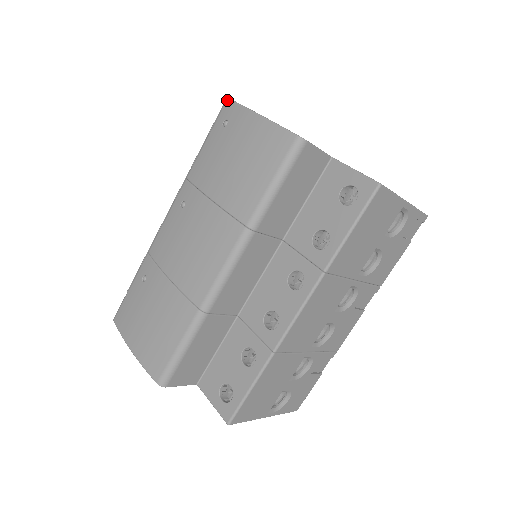
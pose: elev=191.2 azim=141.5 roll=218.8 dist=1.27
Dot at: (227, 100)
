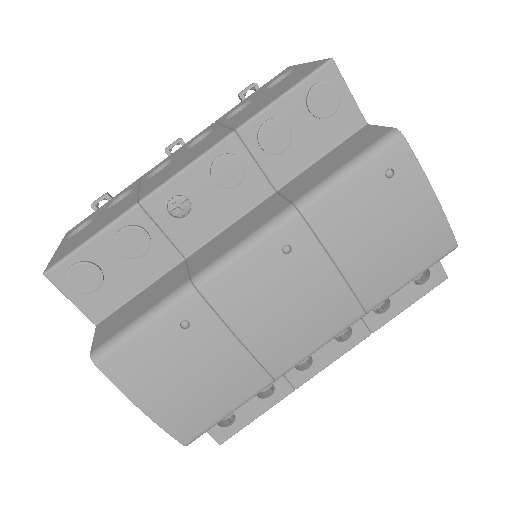
Dot at: (402, 139)
